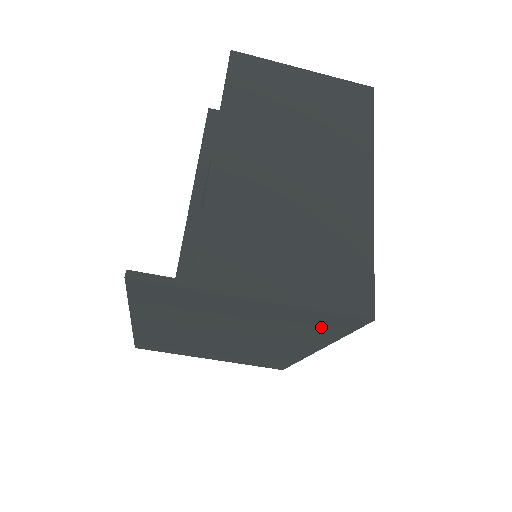
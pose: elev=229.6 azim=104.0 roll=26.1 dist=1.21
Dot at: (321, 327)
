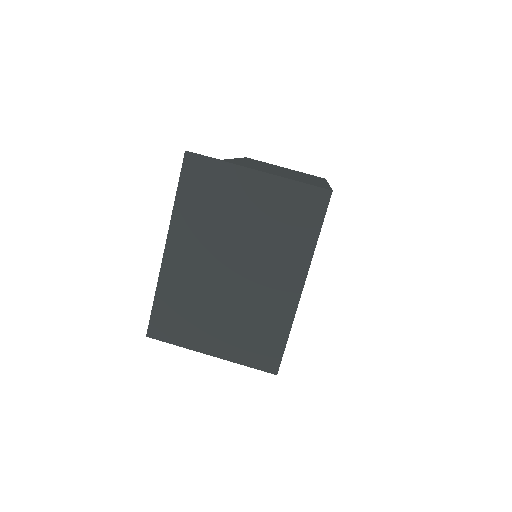
Dot at: (301, 217)
